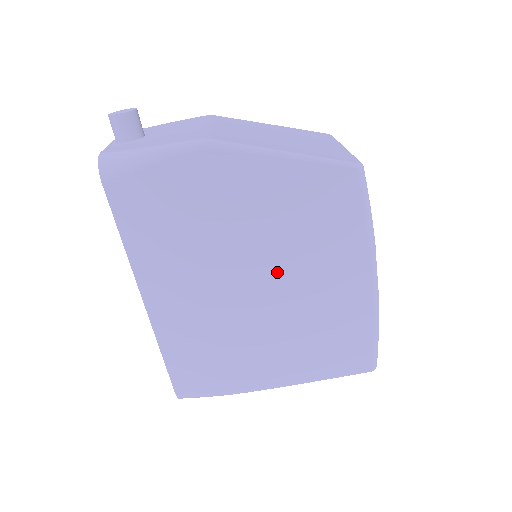
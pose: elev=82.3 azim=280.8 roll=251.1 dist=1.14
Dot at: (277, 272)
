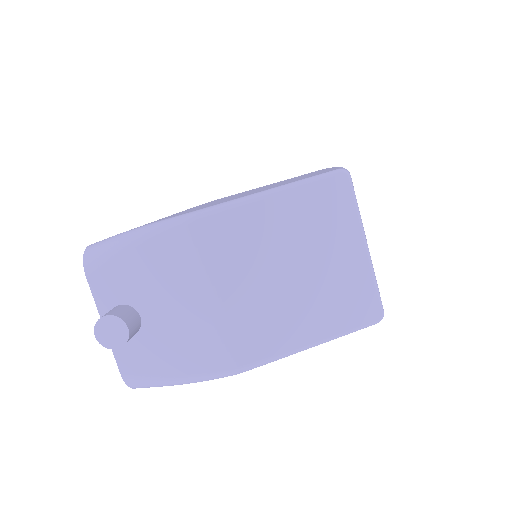
Dot at: occluded
